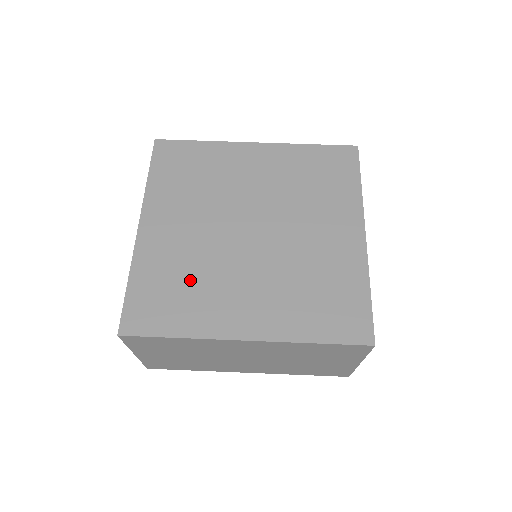
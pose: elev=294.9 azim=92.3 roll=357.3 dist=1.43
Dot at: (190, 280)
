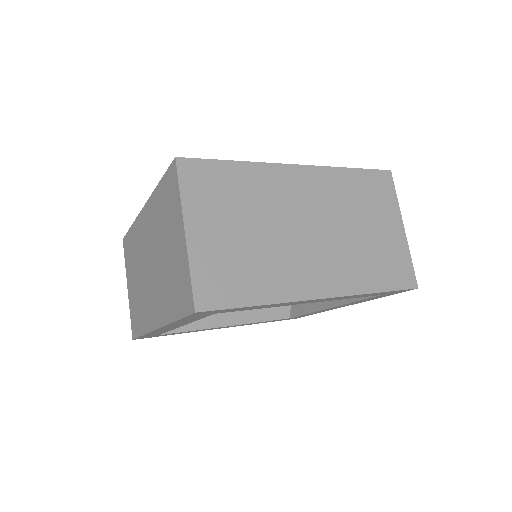
Dot at: occluded
